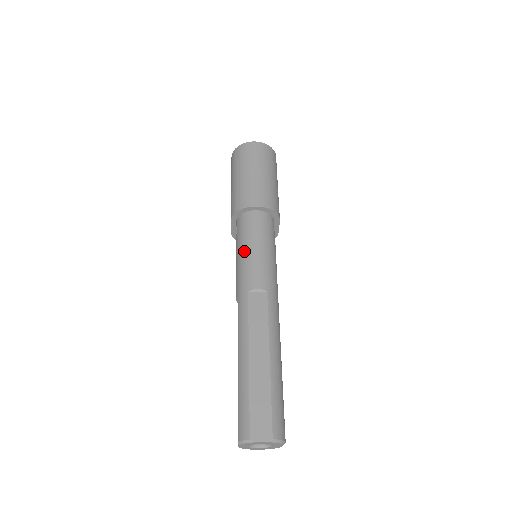
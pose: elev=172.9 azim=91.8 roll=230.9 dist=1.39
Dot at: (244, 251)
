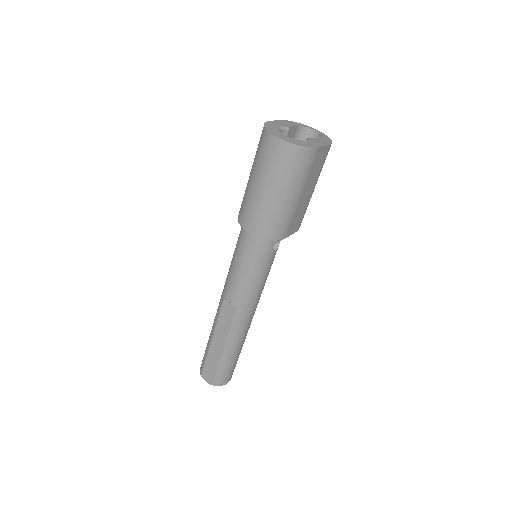
Dot at: (233, 263)
